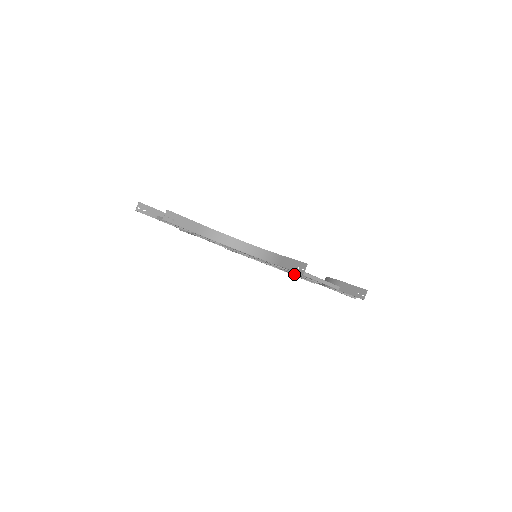
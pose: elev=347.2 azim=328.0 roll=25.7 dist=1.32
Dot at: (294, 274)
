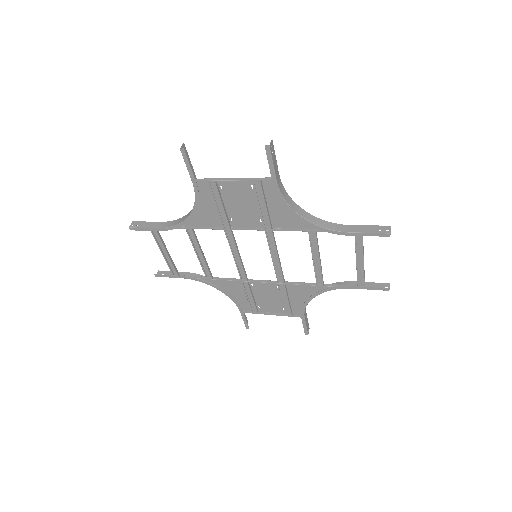
Dot at: (349, 287)
